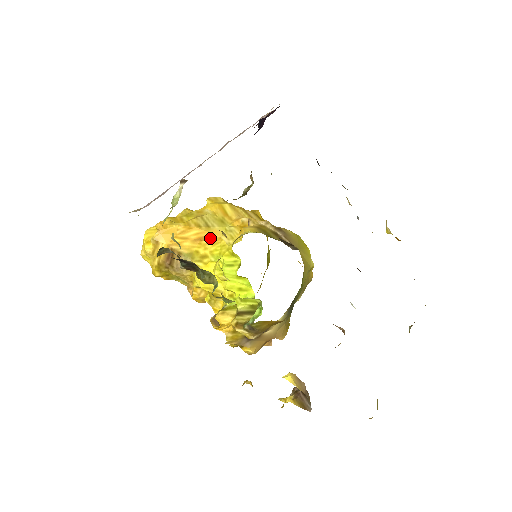
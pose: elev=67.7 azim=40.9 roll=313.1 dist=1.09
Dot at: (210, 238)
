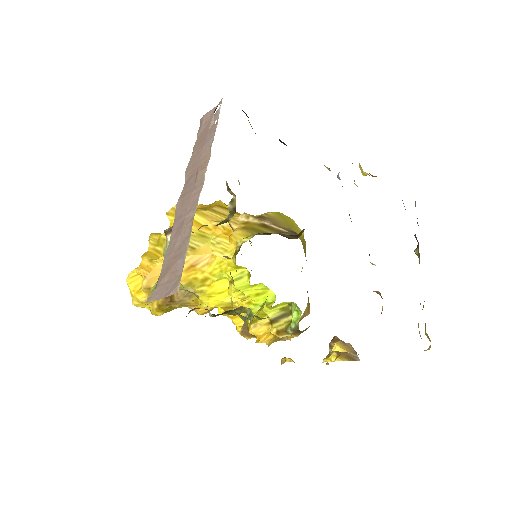
Dot at: (202, 260)
